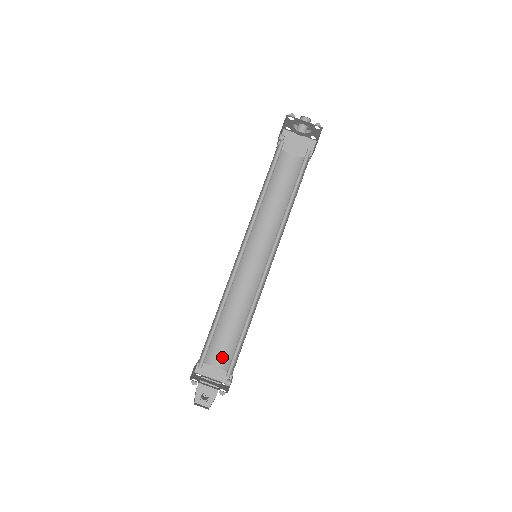
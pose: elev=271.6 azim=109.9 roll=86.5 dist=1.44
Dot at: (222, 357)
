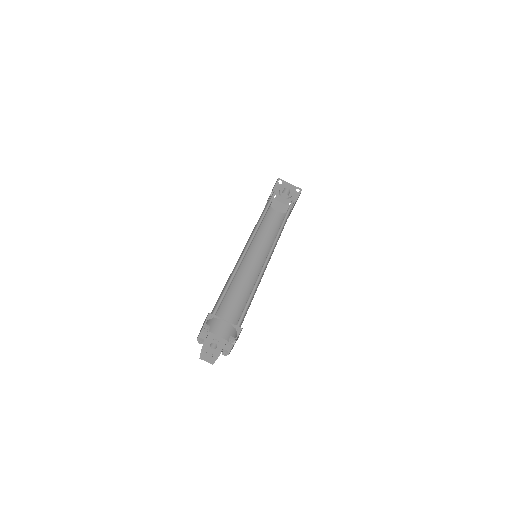
Dot at: (223, 331)
